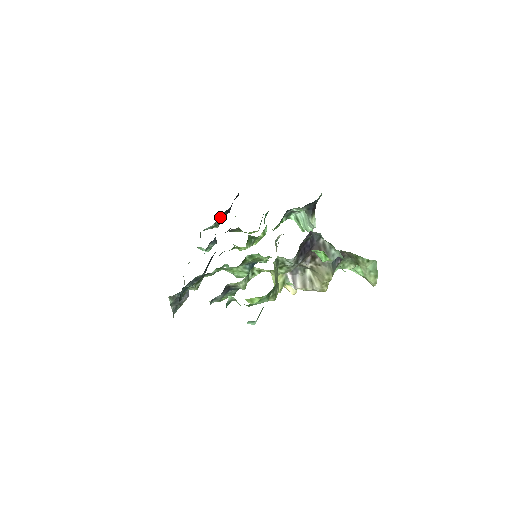
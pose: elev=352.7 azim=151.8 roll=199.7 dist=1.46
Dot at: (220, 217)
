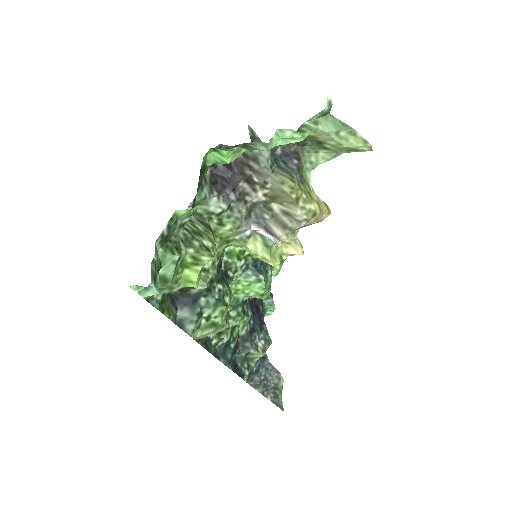
Dot at: occluded
